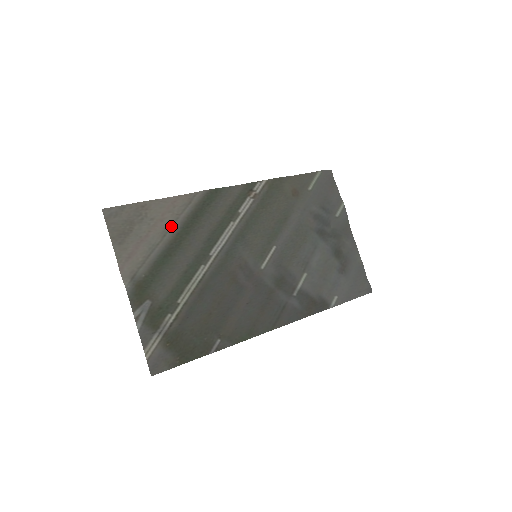
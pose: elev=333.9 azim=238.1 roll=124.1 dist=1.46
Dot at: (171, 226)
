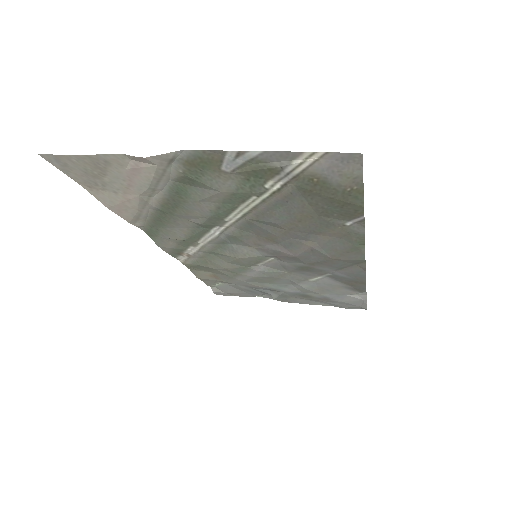
Dot at: (145, 203)
